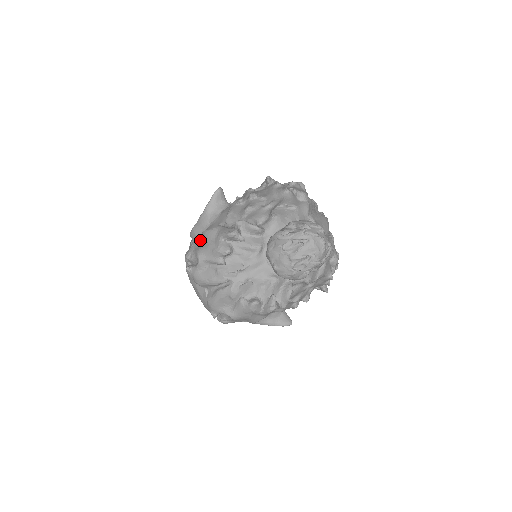
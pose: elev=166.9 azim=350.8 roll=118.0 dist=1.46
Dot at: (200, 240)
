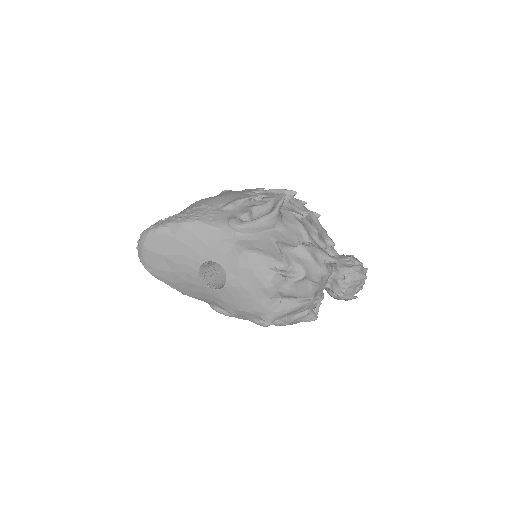
Dot at: (294, 252)
